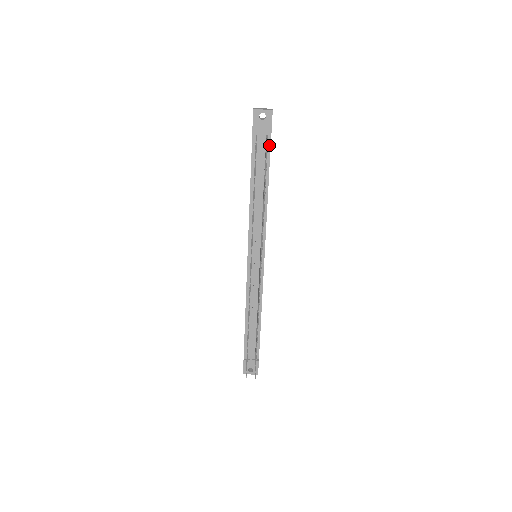
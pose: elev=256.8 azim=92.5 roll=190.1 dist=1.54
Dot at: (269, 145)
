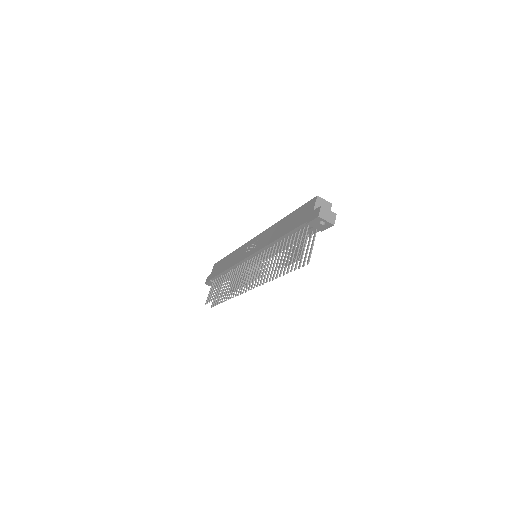
Dot at: occluded
